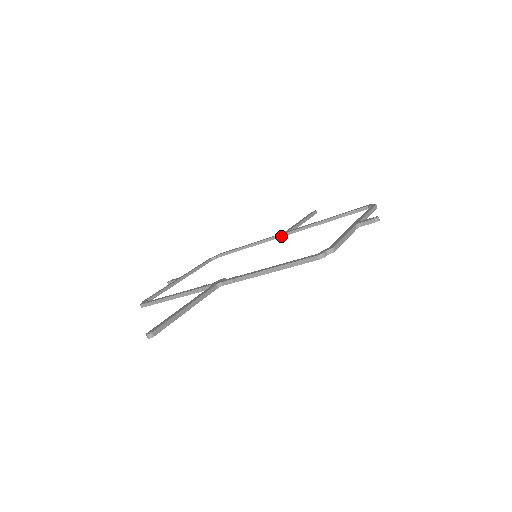
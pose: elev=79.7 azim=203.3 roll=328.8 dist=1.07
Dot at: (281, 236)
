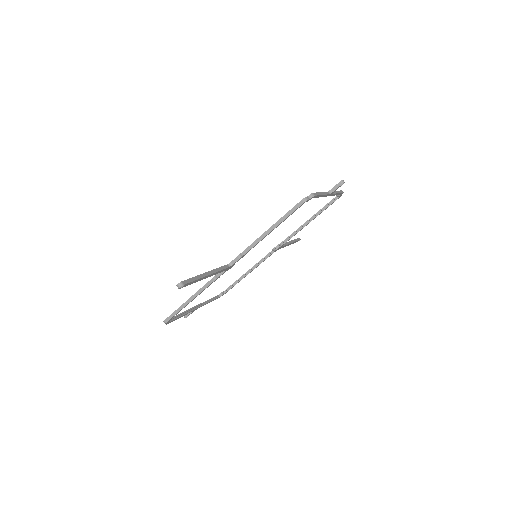
Dot at: (274, 249)
